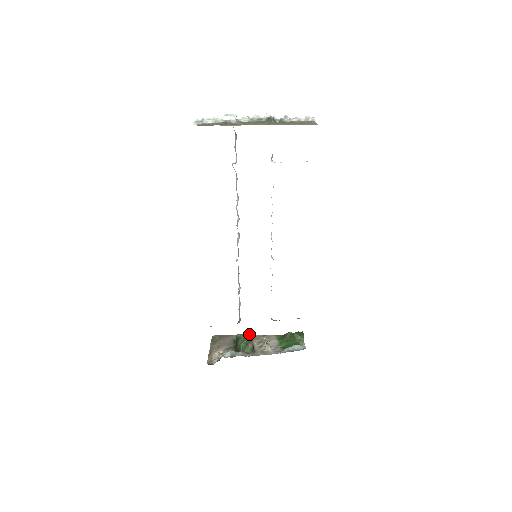
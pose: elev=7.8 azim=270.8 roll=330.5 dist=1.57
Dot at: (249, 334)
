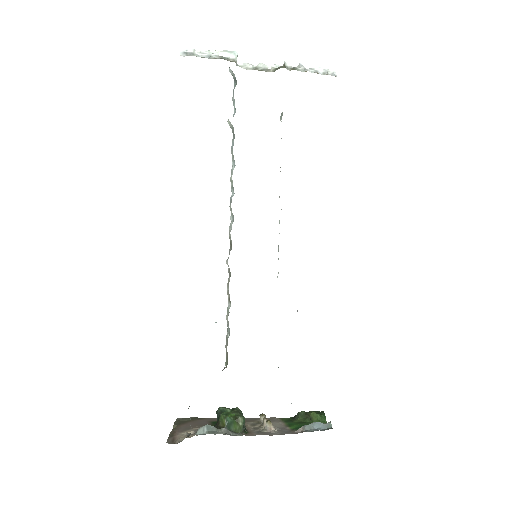
Dot at: (238, 408)
